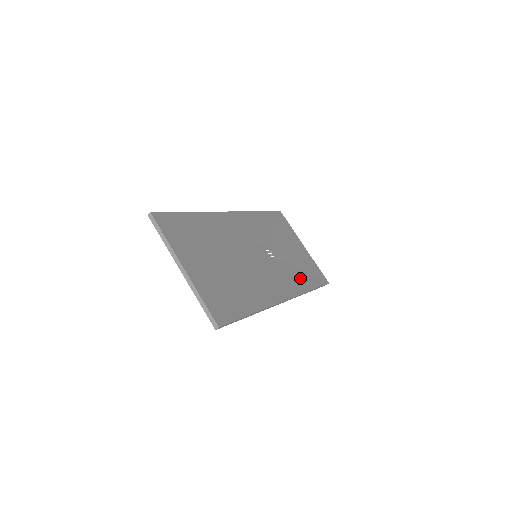
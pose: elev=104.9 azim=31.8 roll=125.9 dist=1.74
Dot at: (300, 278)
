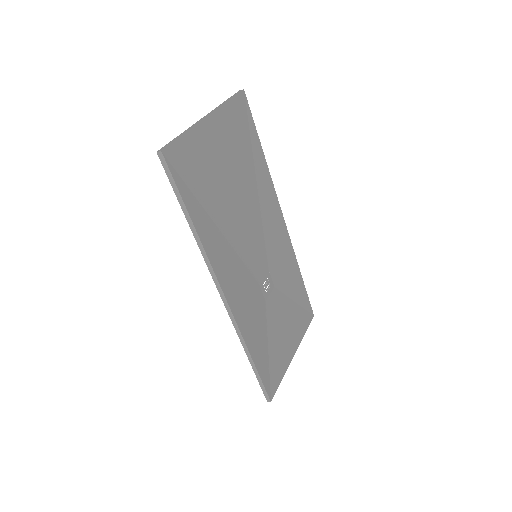
Dot at: (259, 338)
